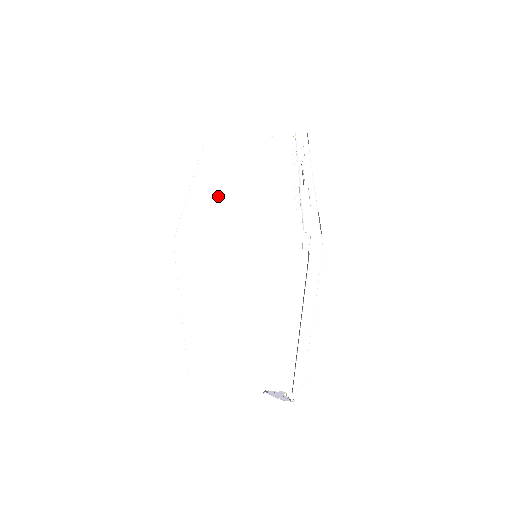
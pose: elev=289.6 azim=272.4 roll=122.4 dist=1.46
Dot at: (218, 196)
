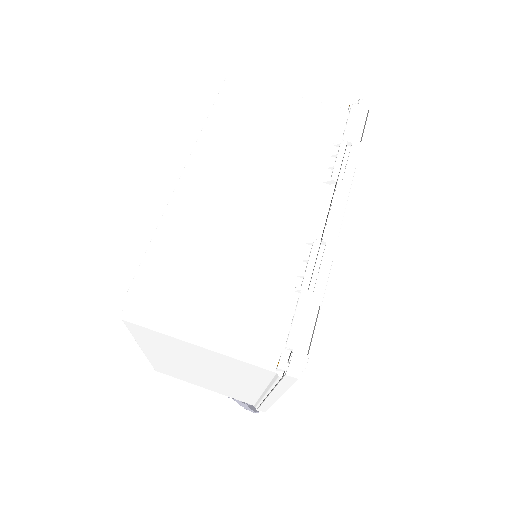
Dot at: (201, 228)
